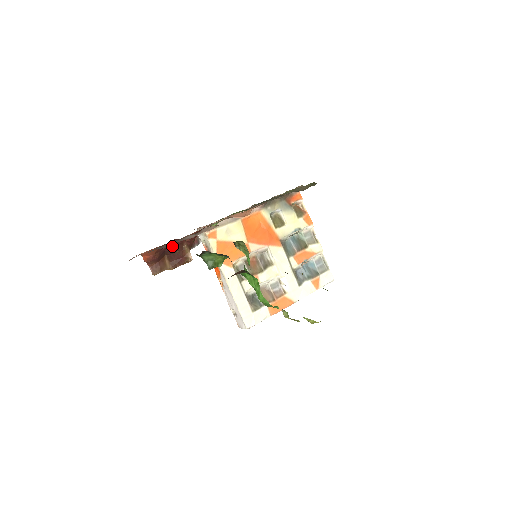
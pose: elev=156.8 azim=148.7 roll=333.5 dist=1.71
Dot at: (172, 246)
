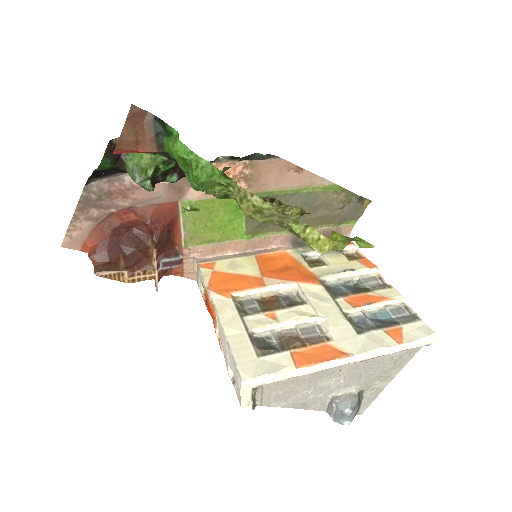
Dot at: (130, 240)
